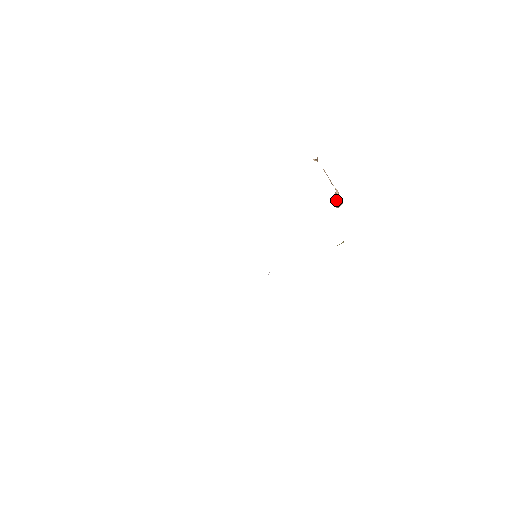
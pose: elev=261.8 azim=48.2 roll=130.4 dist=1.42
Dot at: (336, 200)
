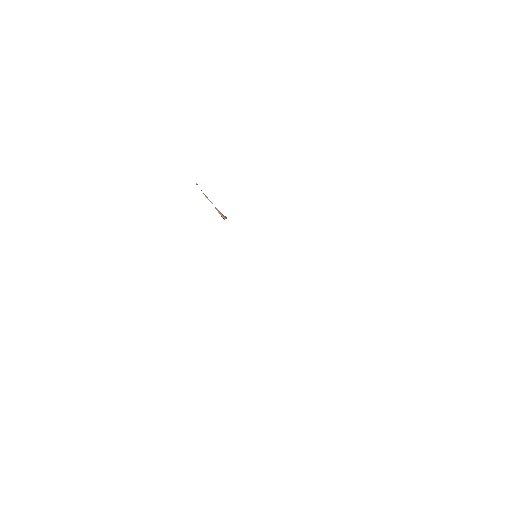
Dot at: (222, 214)
